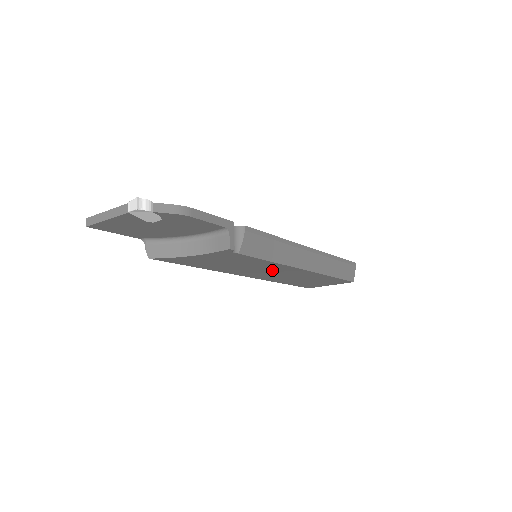
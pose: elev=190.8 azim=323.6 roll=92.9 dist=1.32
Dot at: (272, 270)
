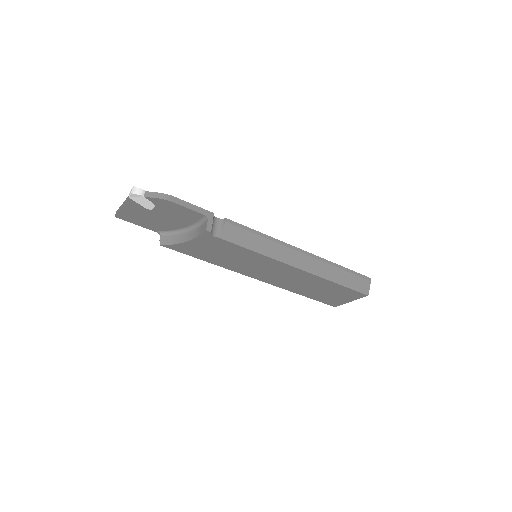
Dot at: (269, 268)
